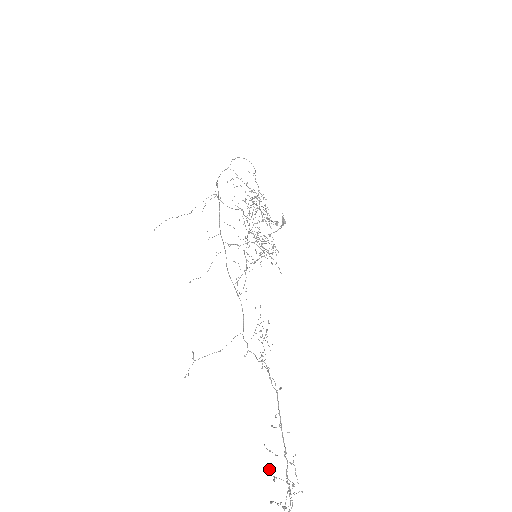
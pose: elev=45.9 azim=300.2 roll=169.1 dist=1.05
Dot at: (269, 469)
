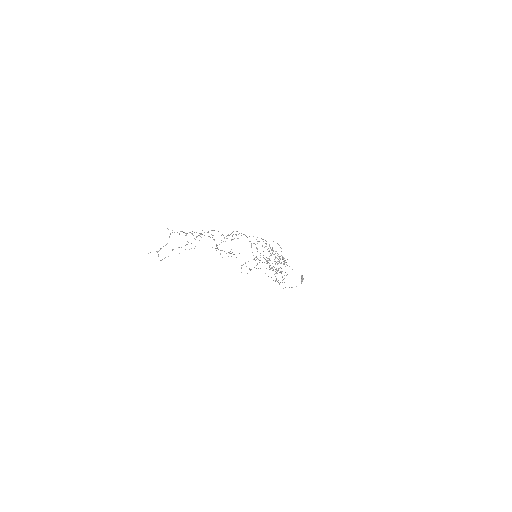
Dot at: (179, 234)
